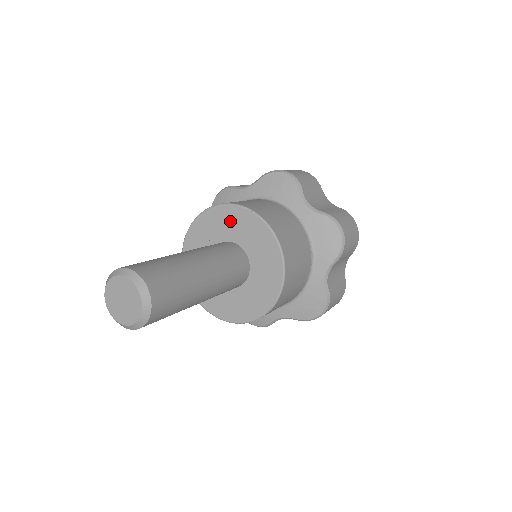
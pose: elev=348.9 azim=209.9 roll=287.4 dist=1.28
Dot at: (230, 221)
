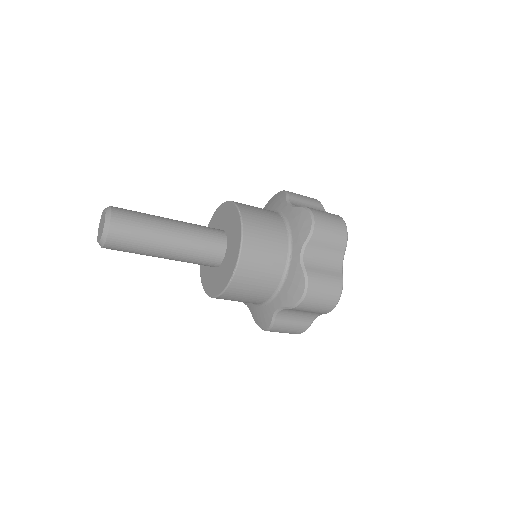
Dot at: occluded
